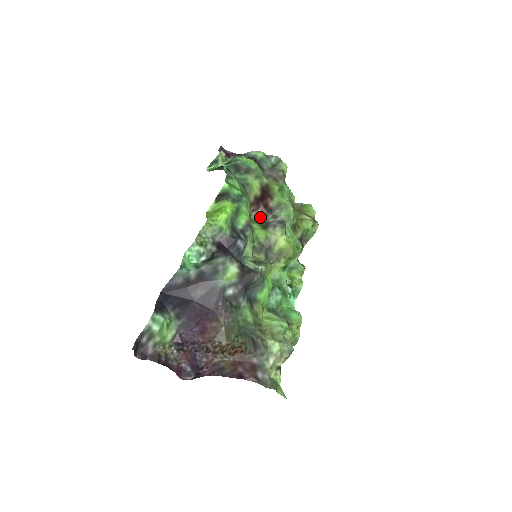
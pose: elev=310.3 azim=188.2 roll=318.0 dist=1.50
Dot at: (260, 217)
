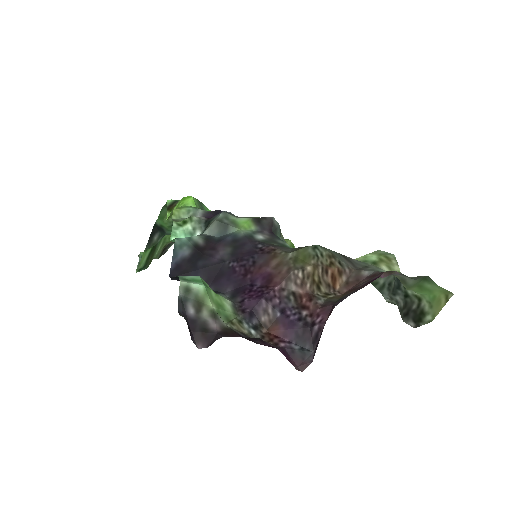
Dot at: occluded
